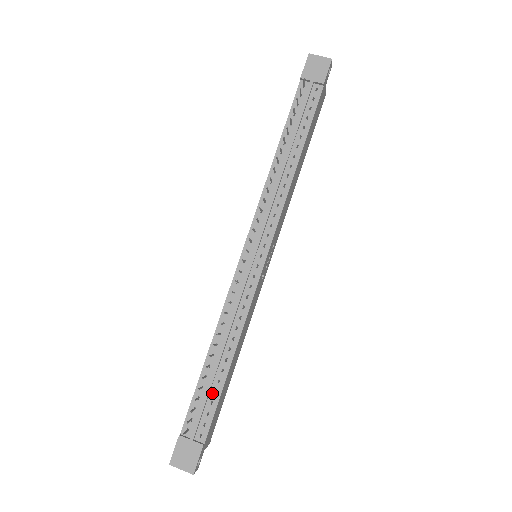
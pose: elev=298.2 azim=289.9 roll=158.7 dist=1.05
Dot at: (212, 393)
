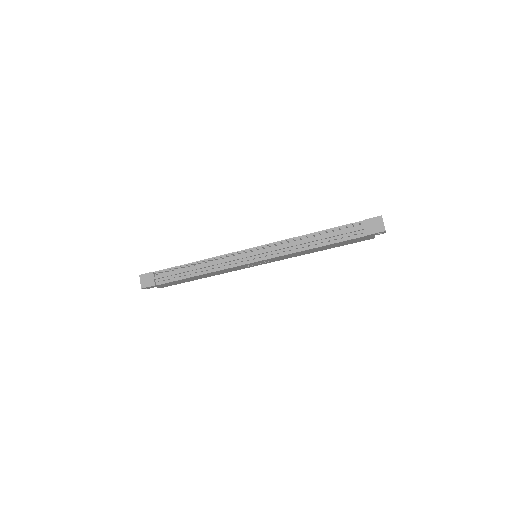
Dot at: (179, 275)
